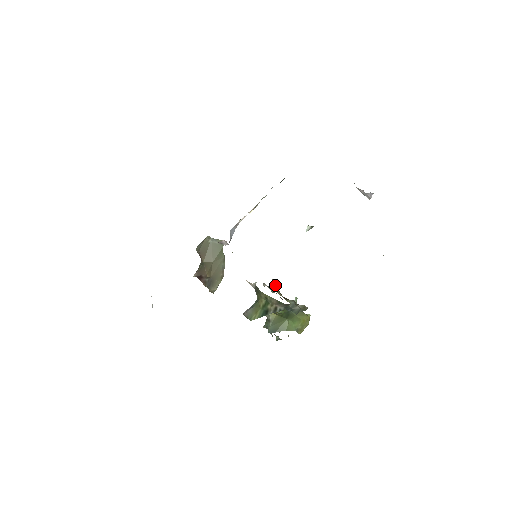
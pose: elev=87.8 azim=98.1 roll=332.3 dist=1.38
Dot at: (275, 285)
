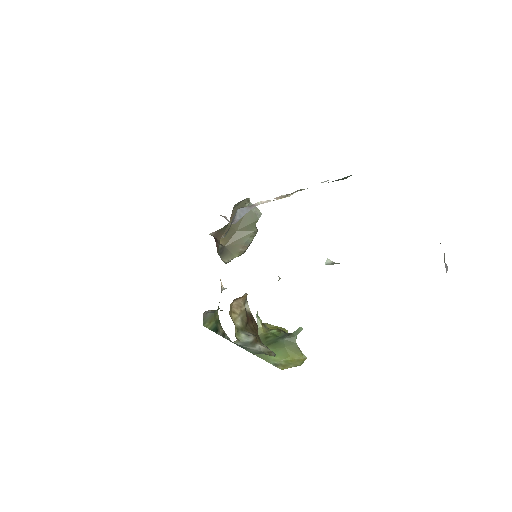
Dot at: (240, 306)
